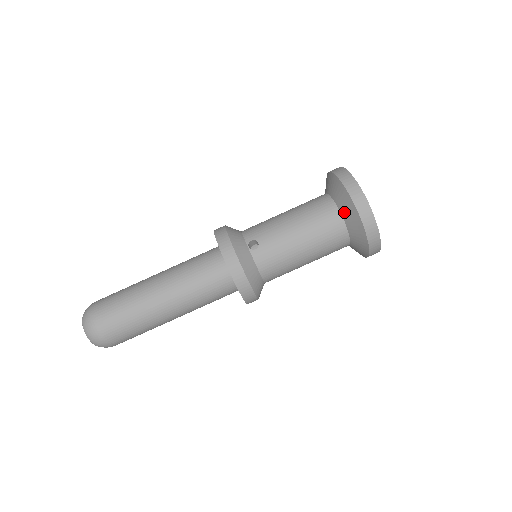
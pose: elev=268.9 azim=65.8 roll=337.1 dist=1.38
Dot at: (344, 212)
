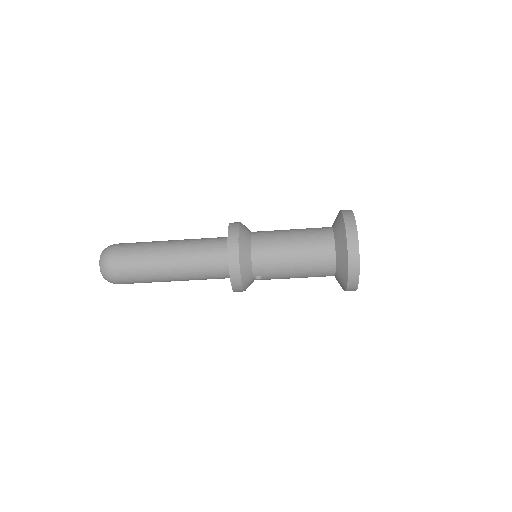
Dot at: (337, 279)
